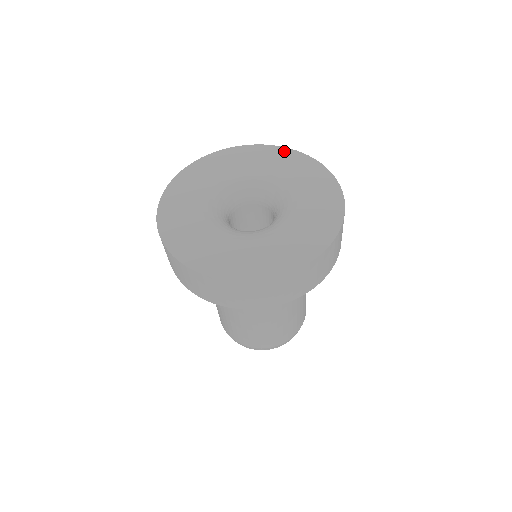
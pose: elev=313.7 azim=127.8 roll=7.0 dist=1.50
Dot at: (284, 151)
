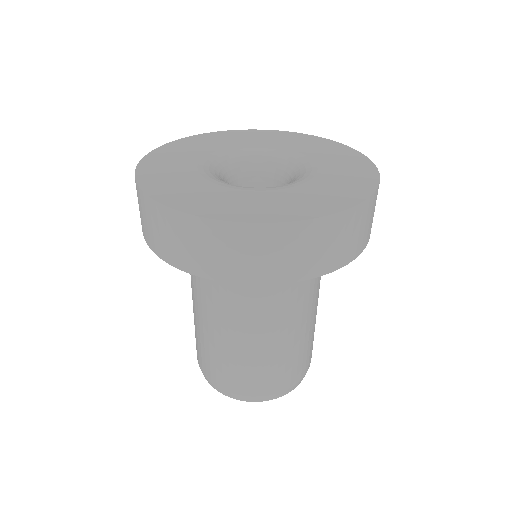
Dot at: (239, 132)
